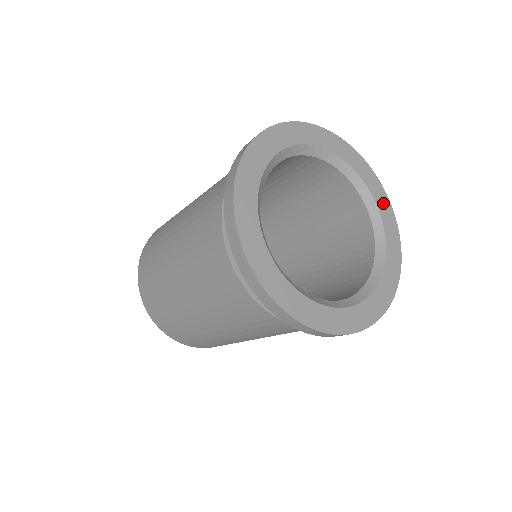
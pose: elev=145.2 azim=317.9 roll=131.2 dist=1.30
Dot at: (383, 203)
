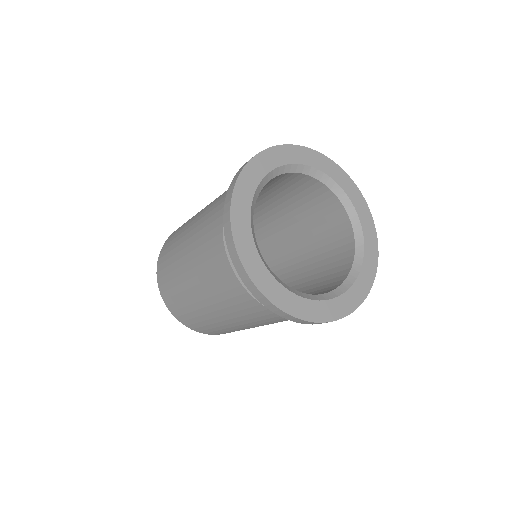
Dot at: (371, 248)
